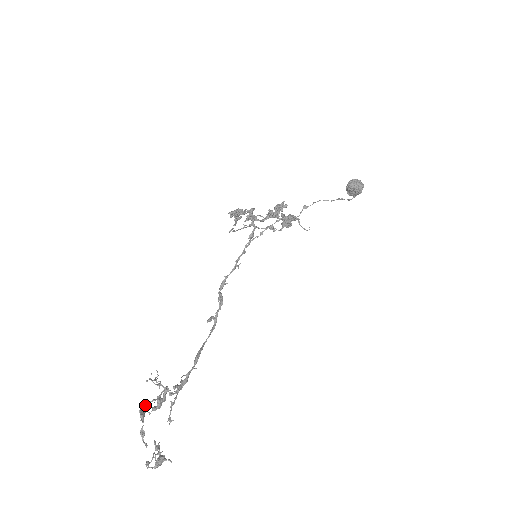
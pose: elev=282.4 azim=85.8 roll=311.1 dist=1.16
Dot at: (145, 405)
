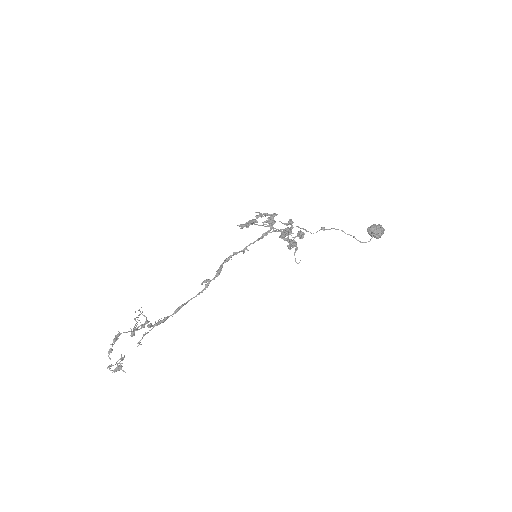
Dot at: (121, 333)
